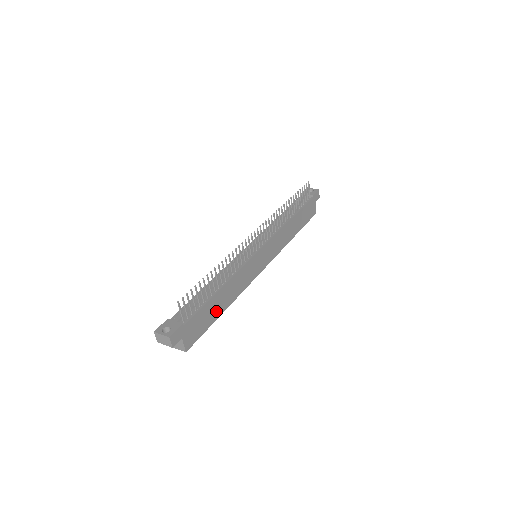
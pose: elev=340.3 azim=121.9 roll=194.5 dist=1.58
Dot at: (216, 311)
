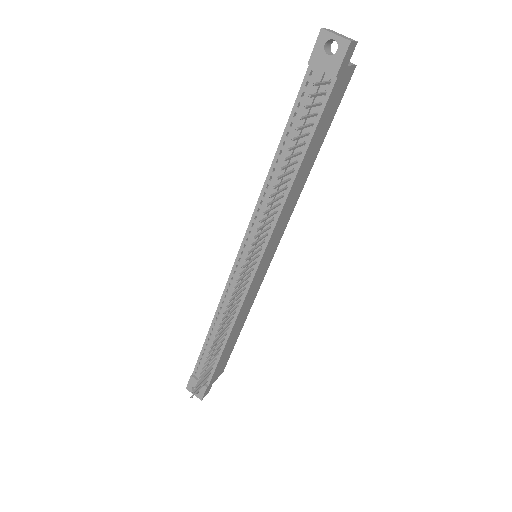
Dot at: (233, 340)
